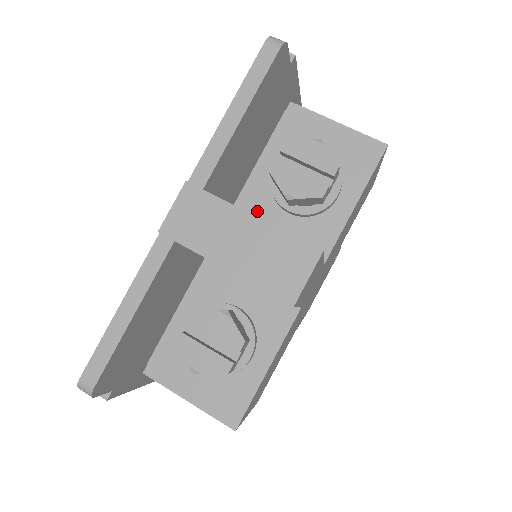
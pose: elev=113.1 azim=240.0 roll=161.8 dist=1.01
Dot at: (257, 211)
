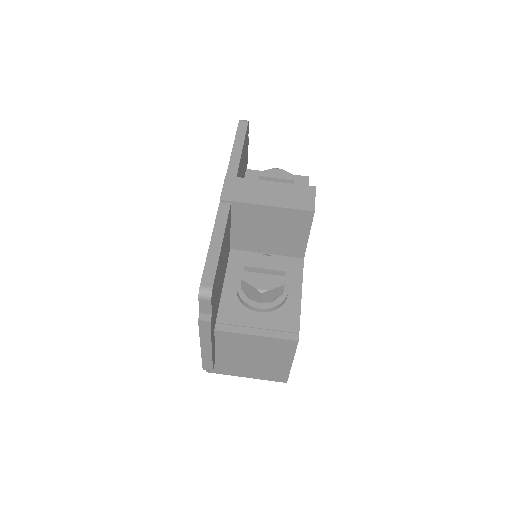
Dot at: occluded
